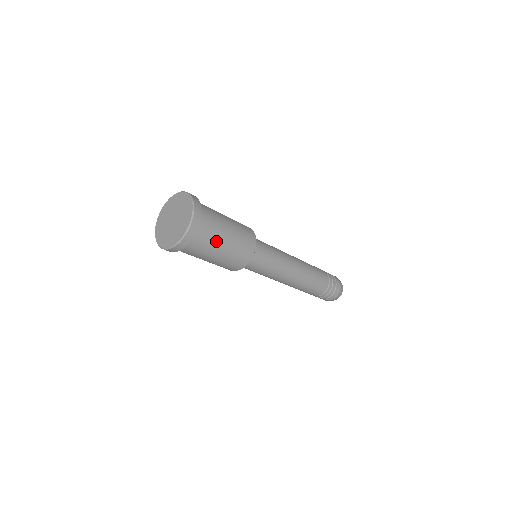
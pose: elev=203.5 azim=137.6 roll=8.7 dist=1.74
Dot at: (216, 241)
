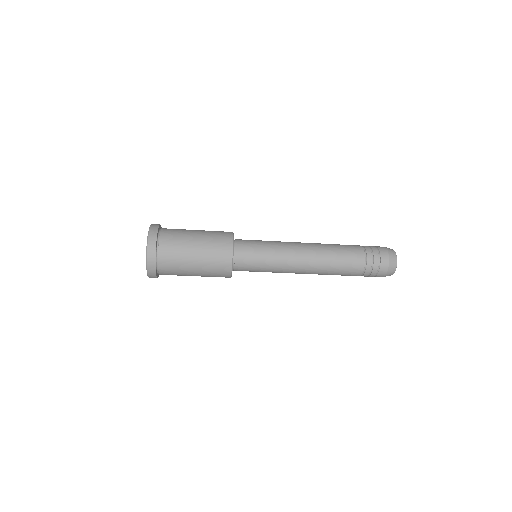
Dot at: (183, 272)
